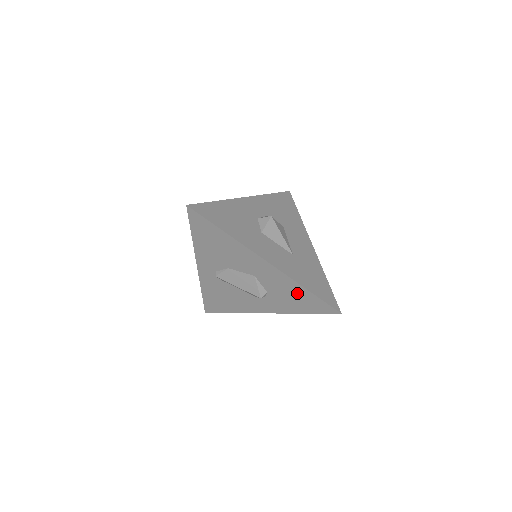
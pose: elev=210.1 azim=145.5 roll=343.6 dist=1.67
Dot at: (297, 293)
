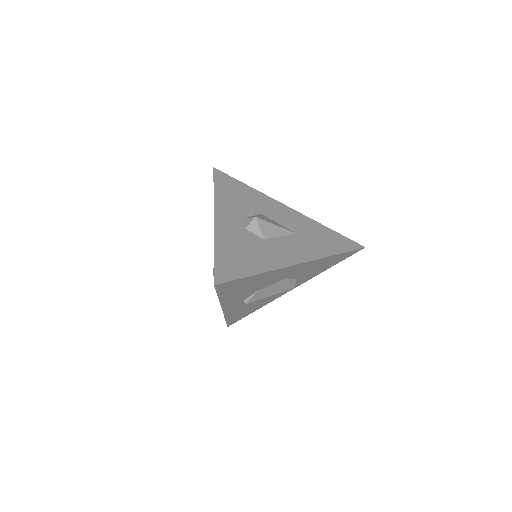
Dot at: (326, 262)
